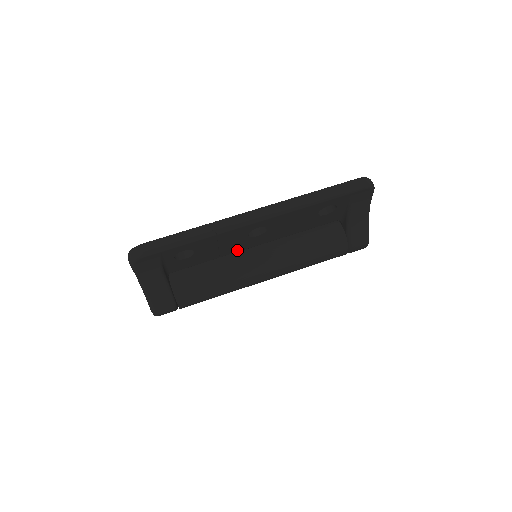
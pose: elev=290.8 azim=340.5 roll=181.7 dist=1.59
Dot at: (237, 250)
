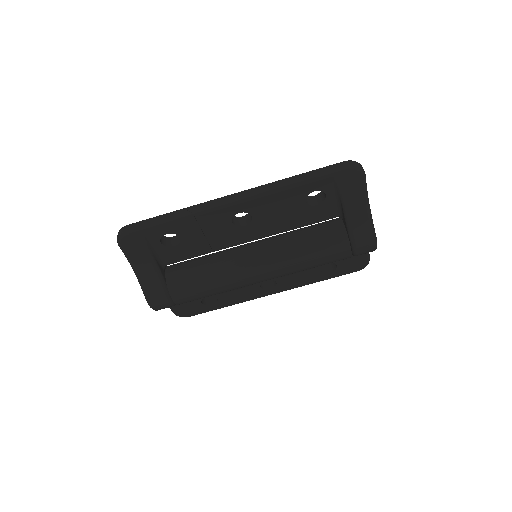
Dot at: (230, 244)
